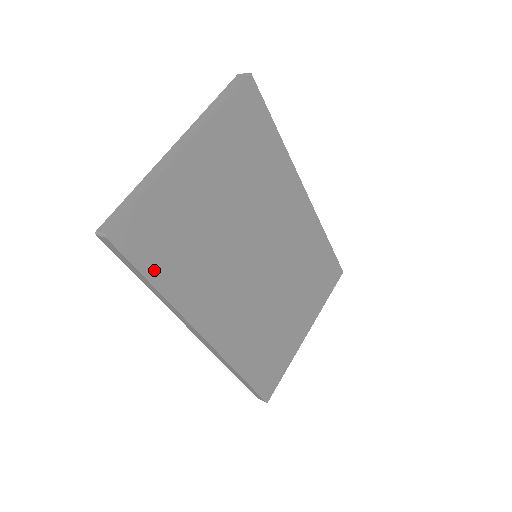
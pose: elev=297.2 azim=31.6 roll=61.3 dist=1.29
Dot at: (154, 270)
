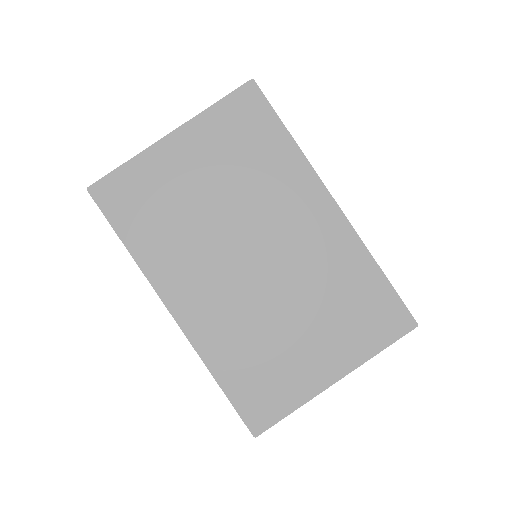
Dot at: (124, 227)
